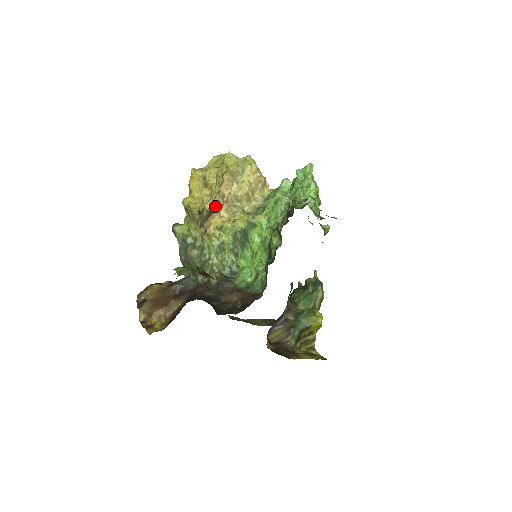
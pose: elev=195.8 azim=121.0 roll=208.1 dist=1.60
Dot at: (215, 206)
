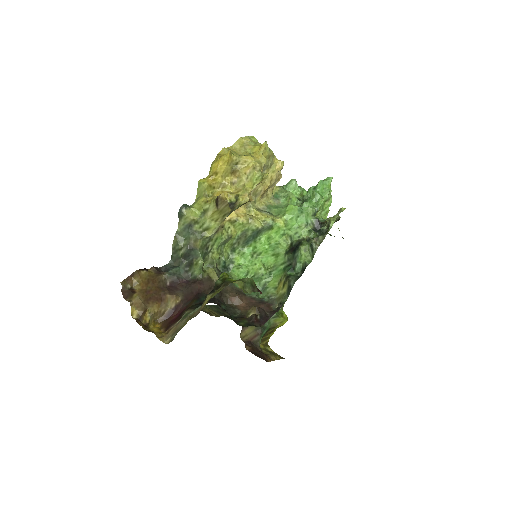
Dot at: occluded
